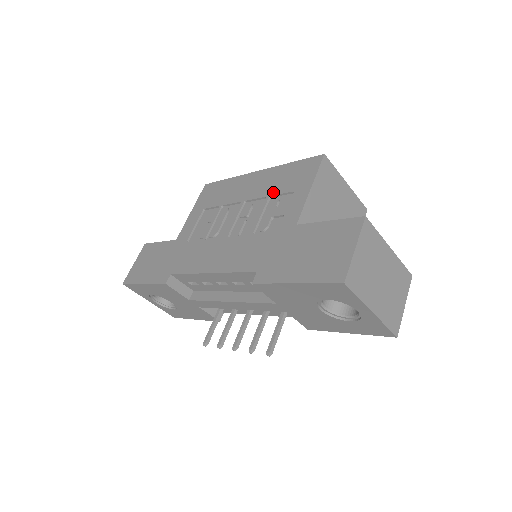
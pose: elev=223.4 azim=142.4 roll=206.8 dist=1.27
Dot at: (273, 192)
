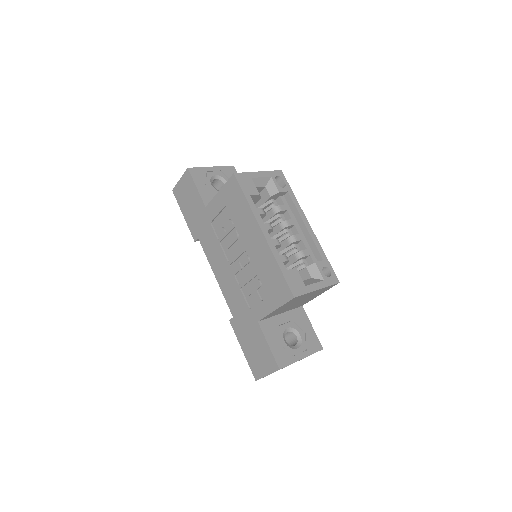
Dot at: (260, 275)
